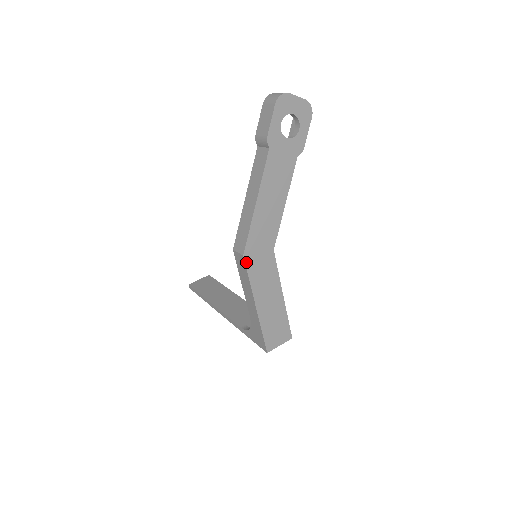
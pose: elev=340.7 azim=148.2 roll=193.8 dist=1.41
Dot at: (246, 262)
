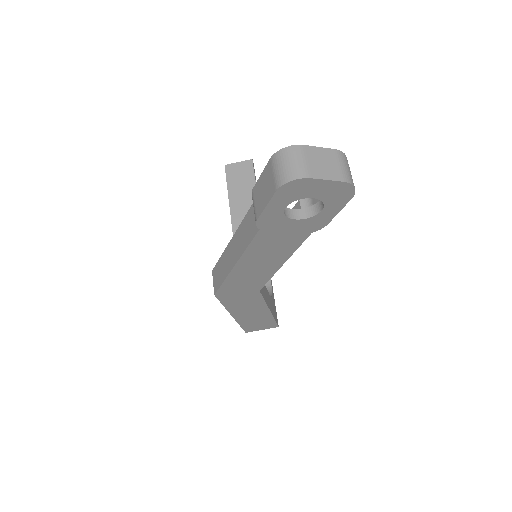
Dot at: (219, 297)
